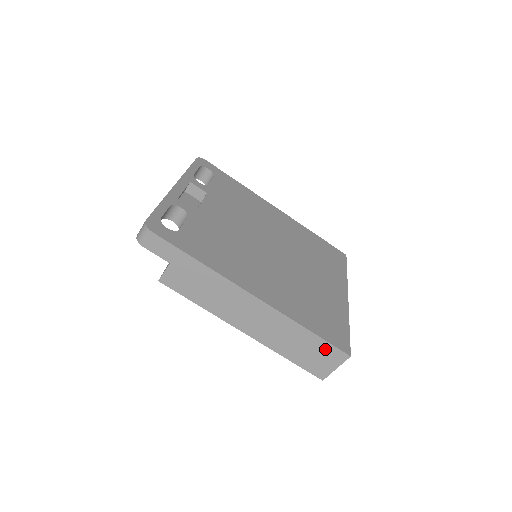
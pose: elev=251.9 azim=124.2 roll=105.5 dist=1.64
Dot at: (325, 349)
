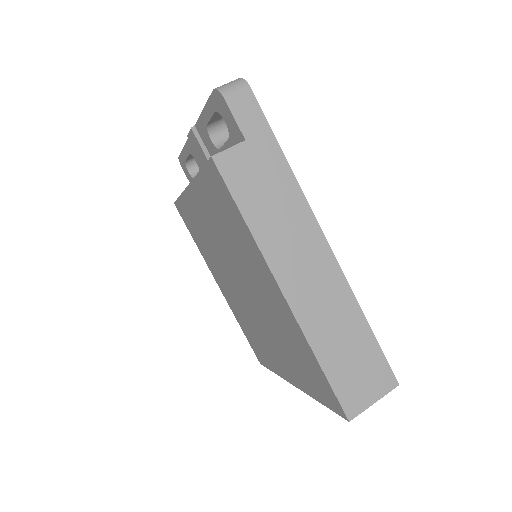
Dot at: (374, 362)
